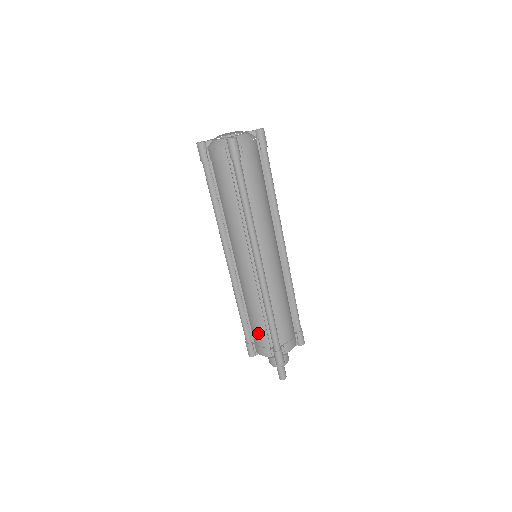
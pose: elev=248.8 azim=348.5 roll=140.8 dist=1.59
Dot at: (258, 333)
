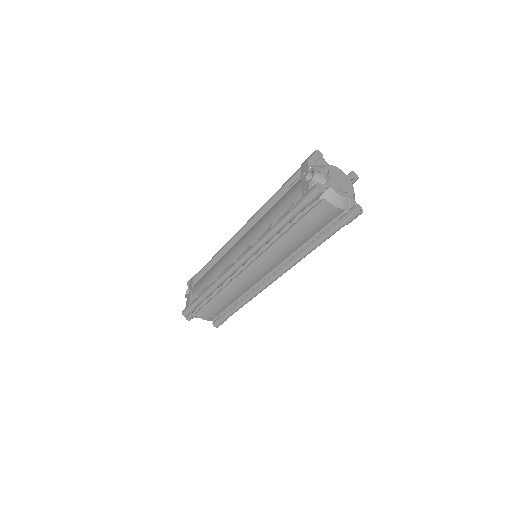
Dot at: (216, 309)
